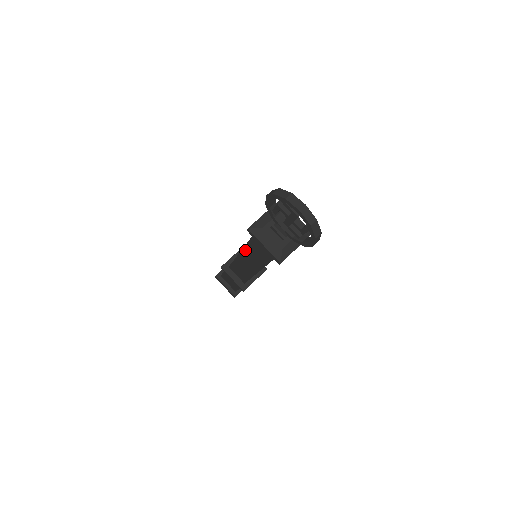
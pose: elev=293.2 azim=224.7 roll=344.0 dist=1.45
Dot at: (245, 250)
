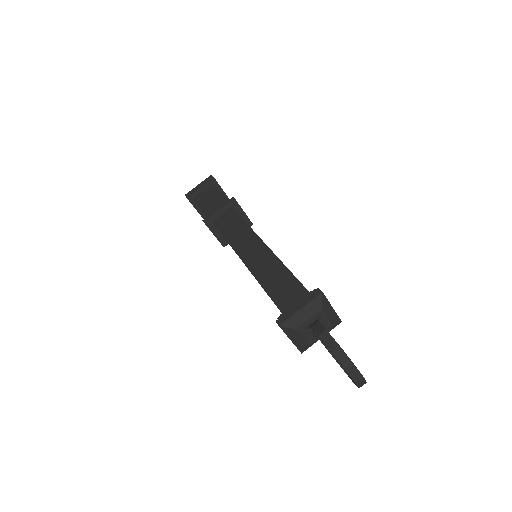
Dot at: (252, 274)
